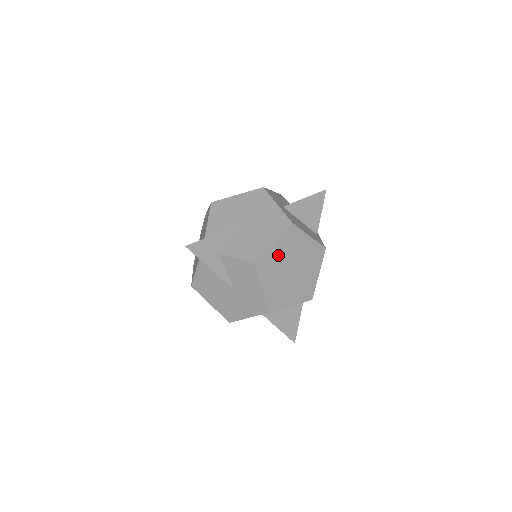
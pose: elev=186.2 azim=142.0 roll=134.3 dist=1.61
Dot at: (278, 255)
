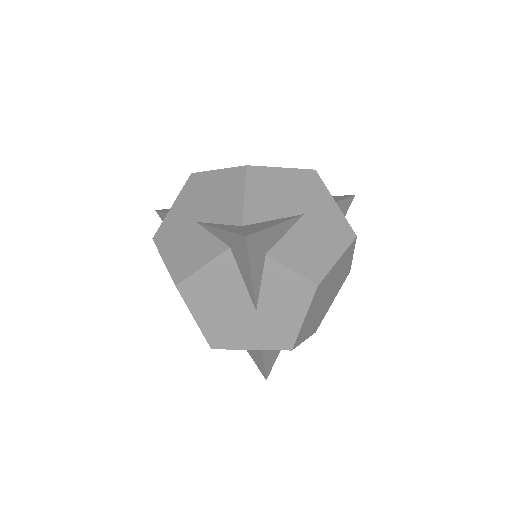
Dot at: (332, 276)
